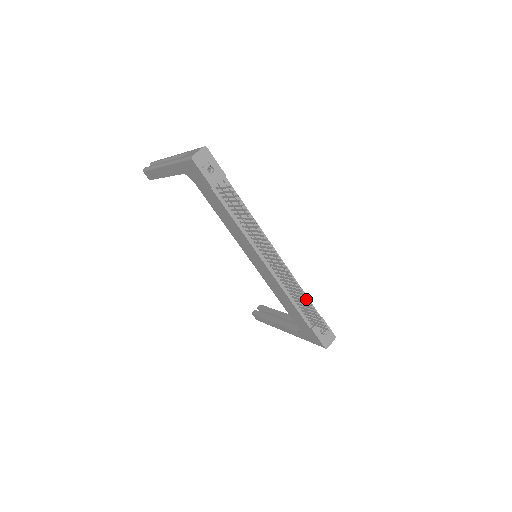
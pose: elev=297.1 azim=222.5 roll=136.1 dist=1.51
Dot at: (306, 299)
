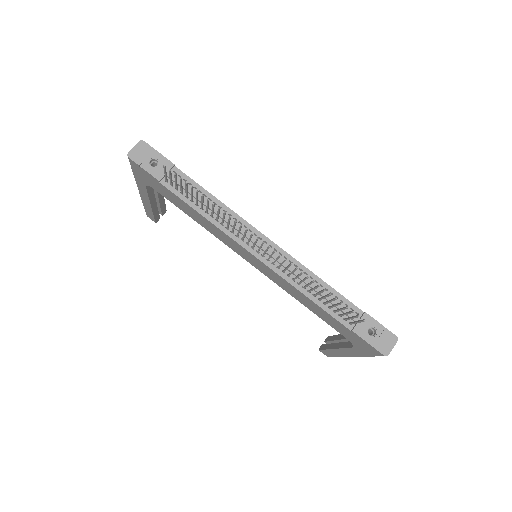
Dot at: (331, 291)
